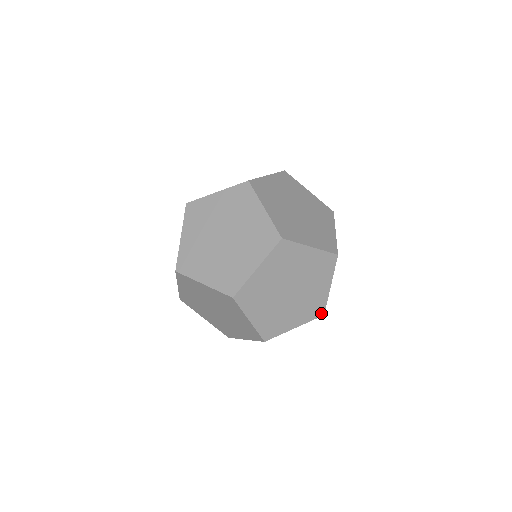
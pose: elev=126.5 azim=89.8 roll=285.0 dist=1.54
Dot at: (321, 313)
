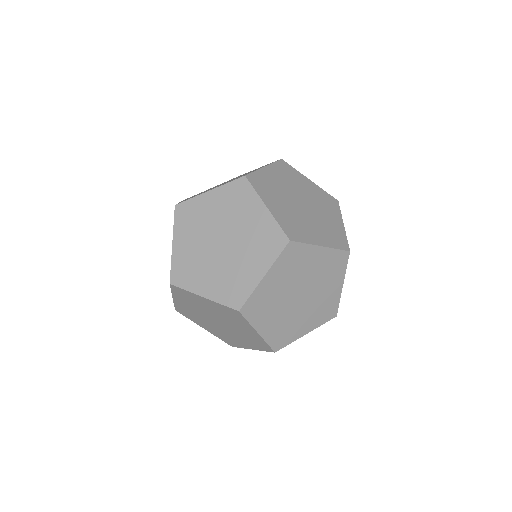
Dot at: (345, 247)
